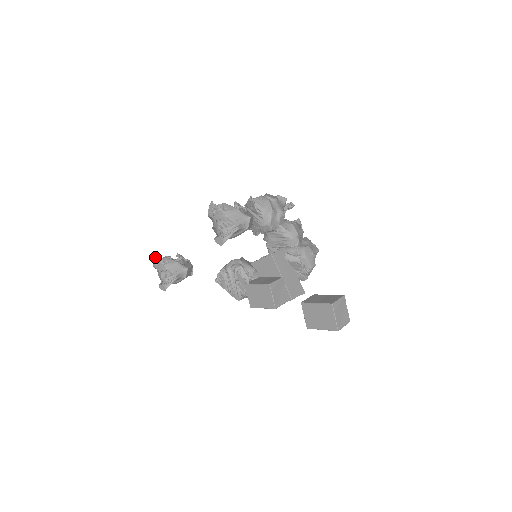
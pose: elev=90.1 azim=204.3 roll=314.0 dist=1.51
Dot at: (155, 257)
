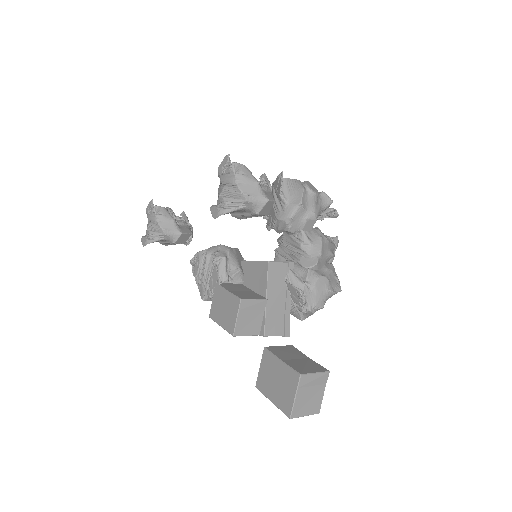
Dot at: (151, 201)
